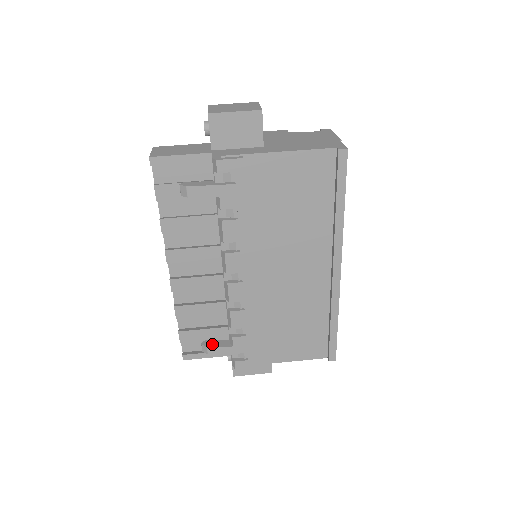
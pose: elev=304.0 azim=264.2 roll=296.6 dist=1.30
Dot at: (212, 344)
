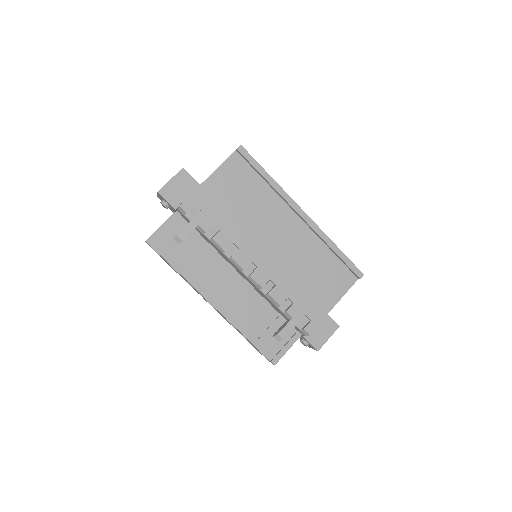
Dot at: (279, 330)
